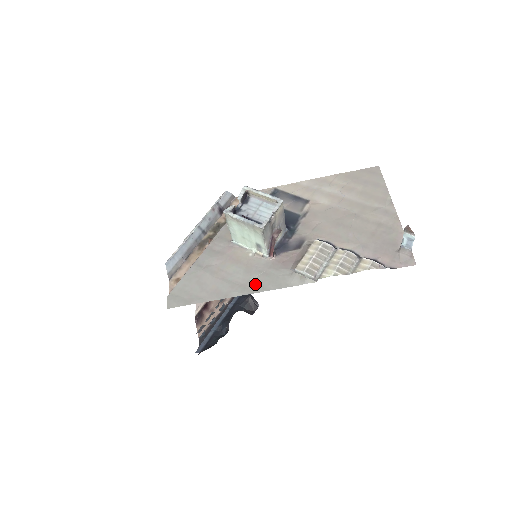
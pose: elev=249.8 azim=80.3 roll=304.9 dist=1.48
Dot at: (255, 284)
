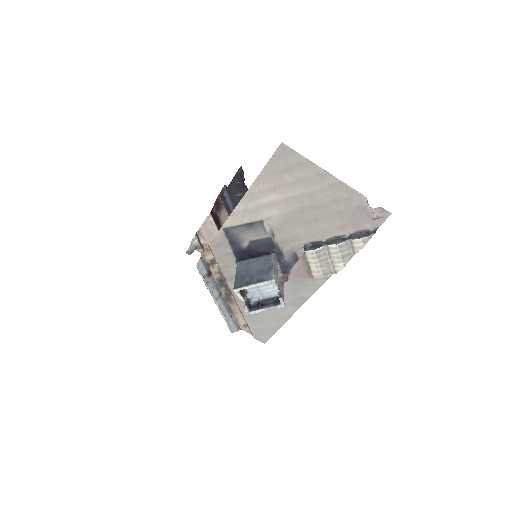
Dot at: (297, 300)
